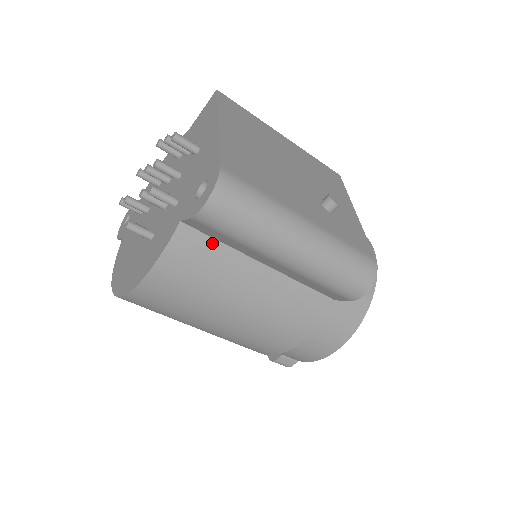
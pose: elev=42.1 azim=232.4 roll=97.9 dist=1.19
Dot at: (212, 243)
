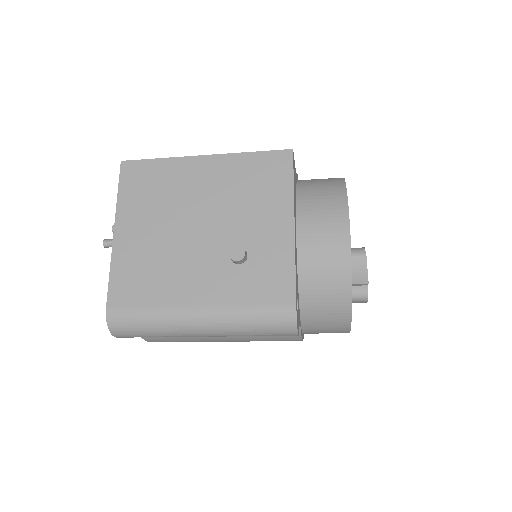
Dot at: occluded
